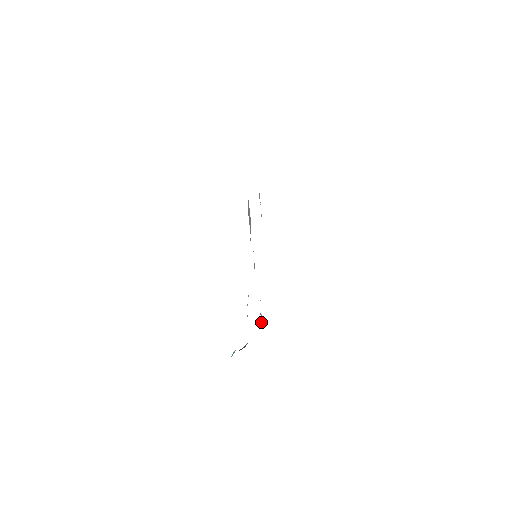
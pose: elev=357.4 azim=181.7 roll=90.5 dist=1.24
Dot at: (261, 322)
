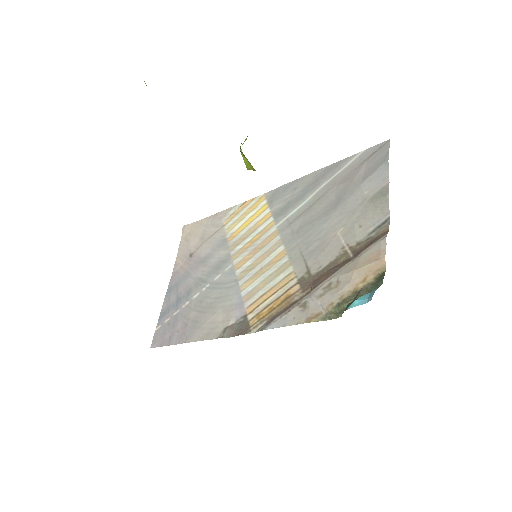
Dot at: (225, 337)
